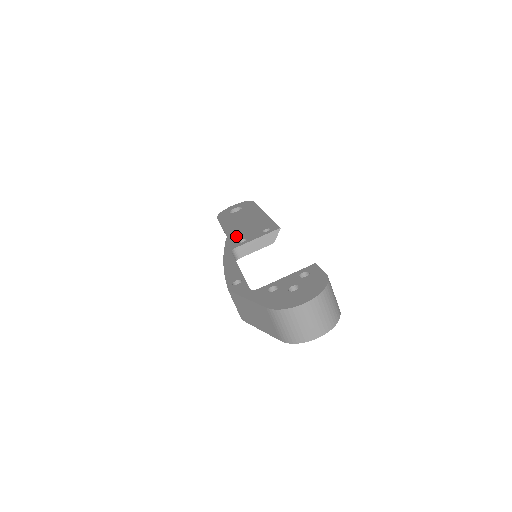
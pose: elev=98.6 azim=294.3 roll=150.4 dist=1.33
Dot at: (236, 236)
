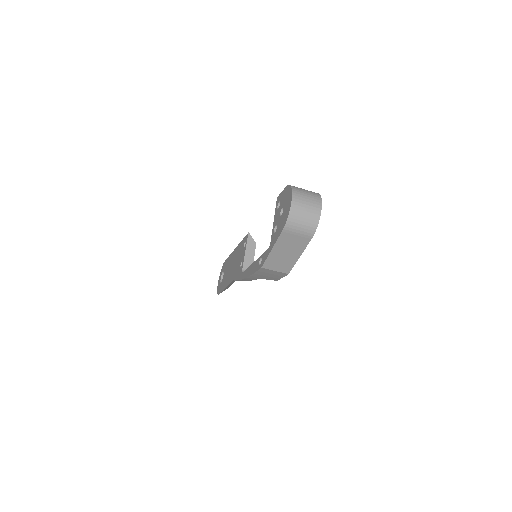
Dot at: (236, 271)
